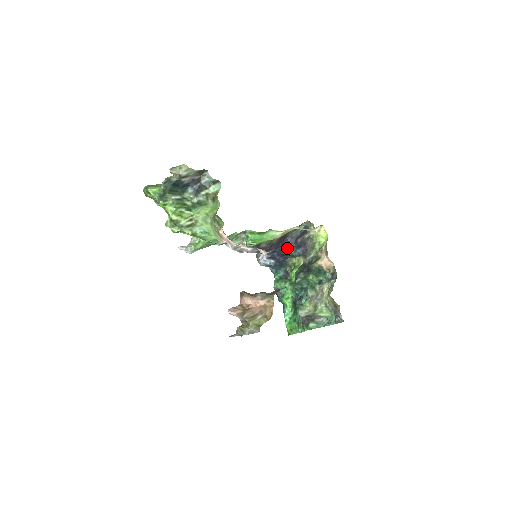
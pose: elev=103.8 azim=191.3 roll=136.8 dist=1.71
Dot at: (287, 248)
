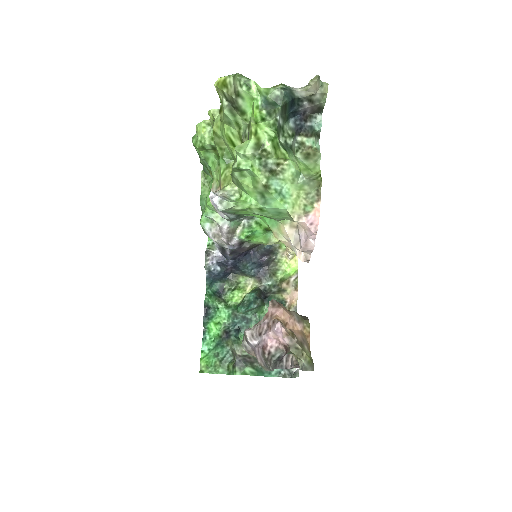
Dot at: (248, 261)
